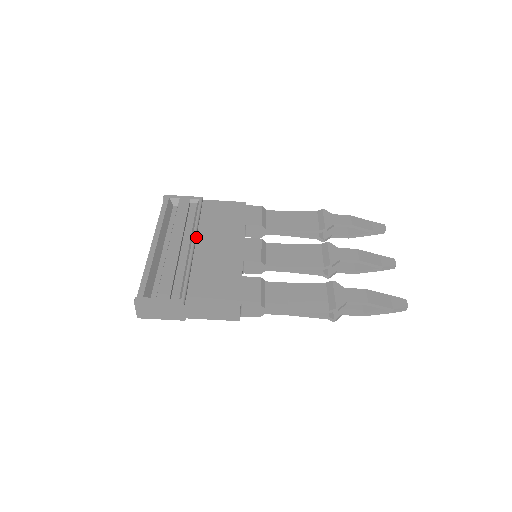
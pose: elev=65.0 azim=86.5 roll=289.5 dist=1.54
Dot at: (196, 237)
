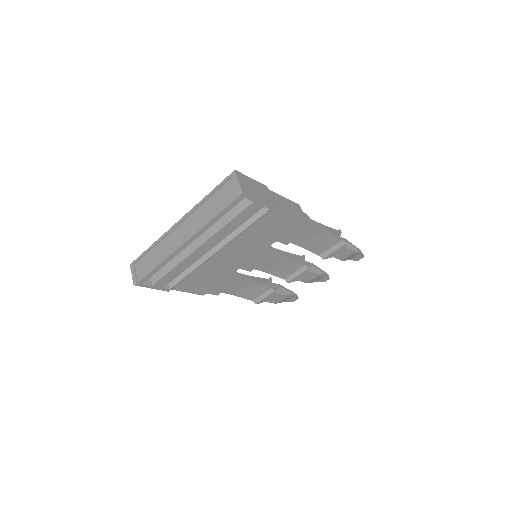
Dot at: (226, 243)
